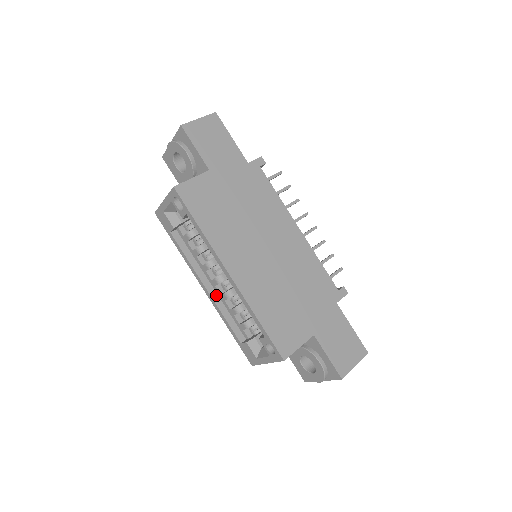
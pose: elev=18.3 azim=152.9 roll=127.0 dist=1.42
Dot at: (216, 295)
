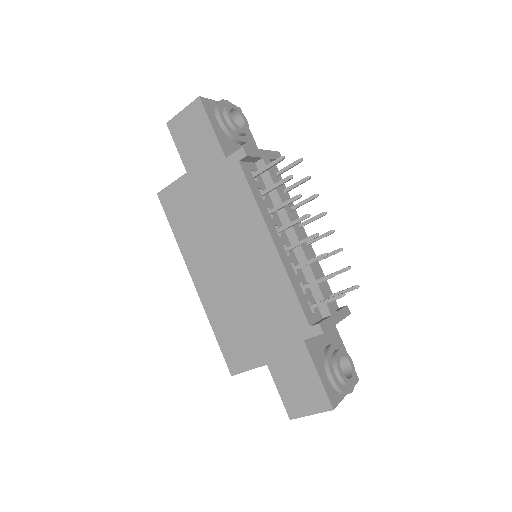
Dot at: occluded
